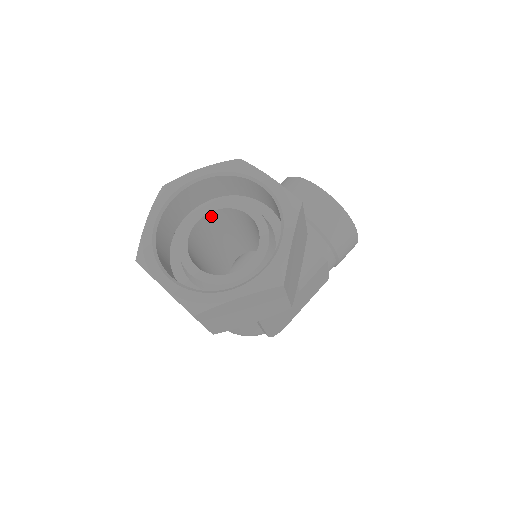
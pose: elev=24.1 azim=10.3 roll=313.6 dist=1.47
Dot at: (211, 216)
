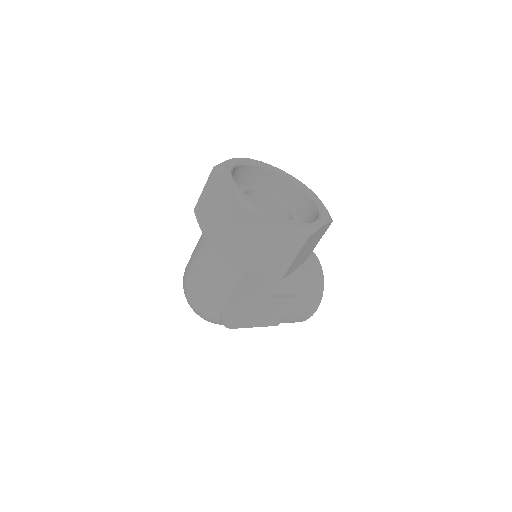
Dot at: (262, 197)
